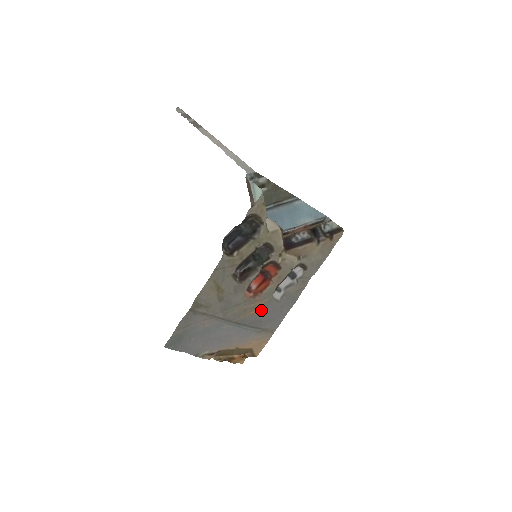
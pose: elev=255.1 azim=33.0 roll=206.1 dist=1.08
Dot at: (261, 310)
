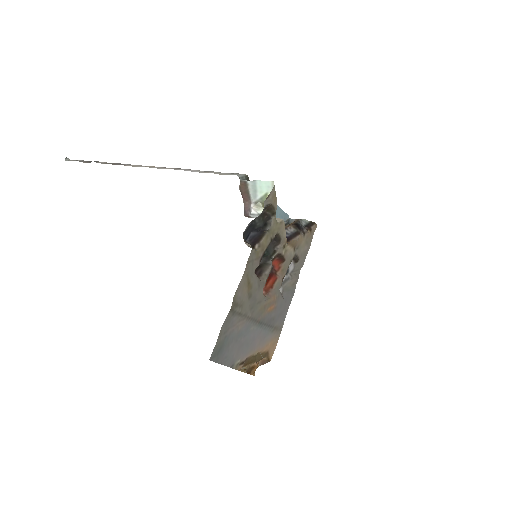
Dot at: (274, 306)
